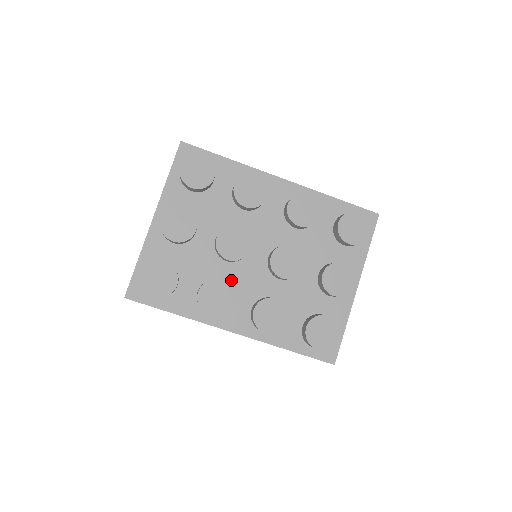
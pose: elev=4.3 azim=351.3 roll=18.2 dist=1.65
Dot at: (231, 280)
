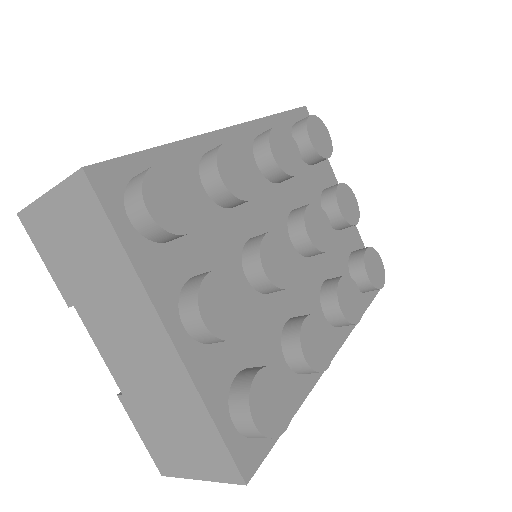
Dot at: (292, 307)
